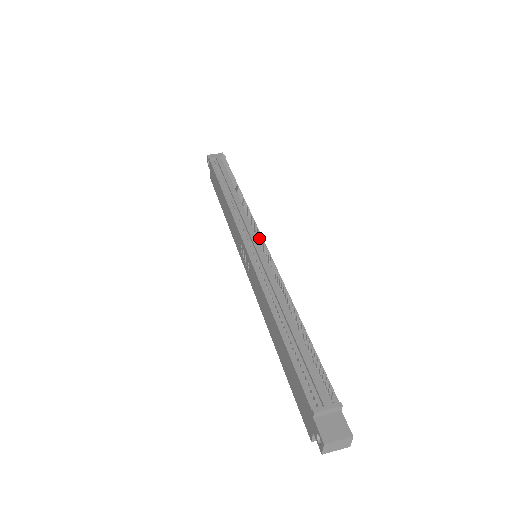
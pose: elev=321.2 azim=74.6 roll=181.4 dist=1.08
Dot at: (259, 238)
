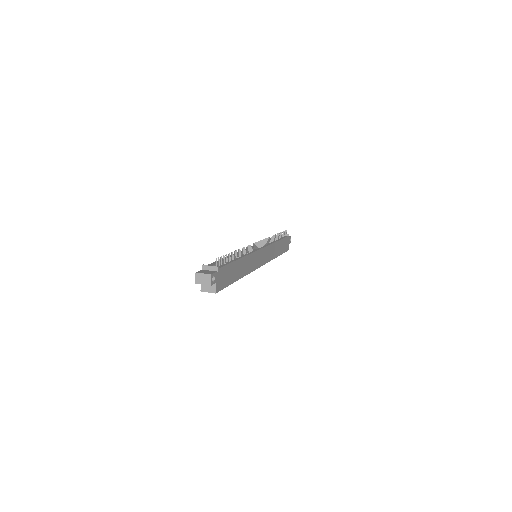
Dot at: (260, 245)
